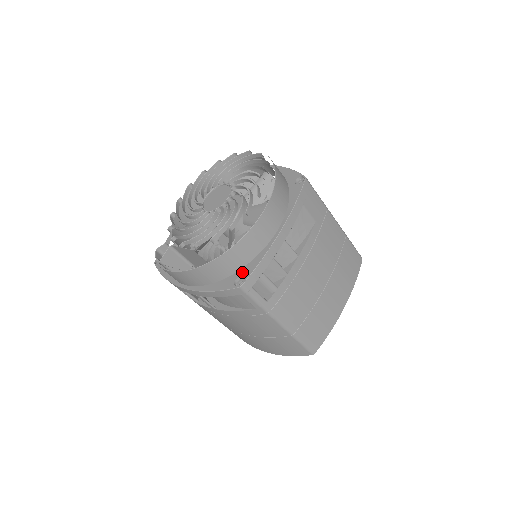
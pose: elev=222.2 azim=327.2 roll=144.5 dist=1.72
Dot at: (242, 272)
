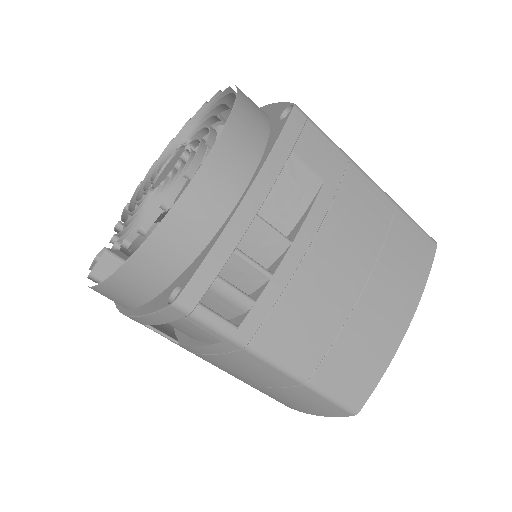
Dot at: (182, 278)
